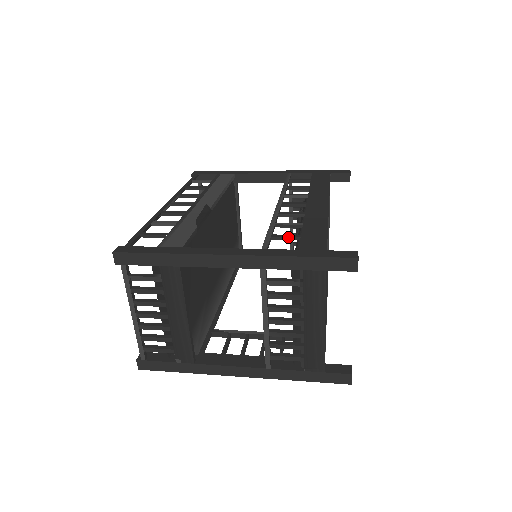
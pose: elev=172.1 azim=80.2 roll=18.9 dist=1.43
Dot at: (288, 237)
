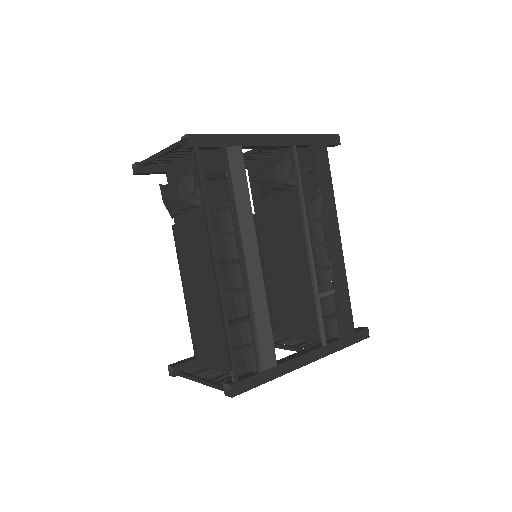
Dot at: occluded
